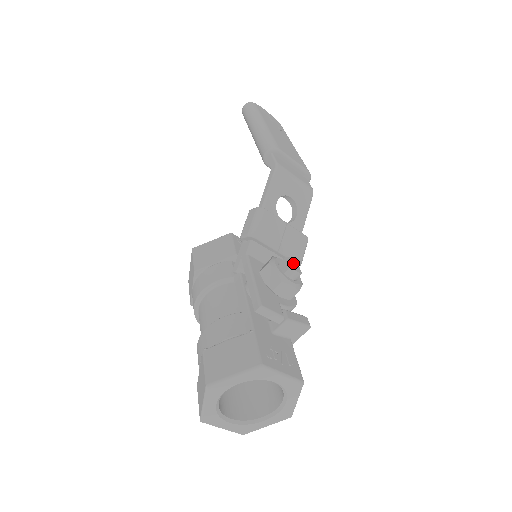
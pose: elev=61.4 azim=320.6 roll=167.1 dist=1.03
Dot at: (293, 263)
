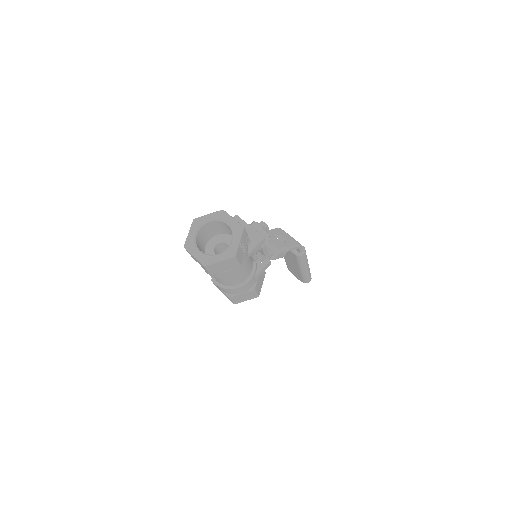
Dot at: occluded
